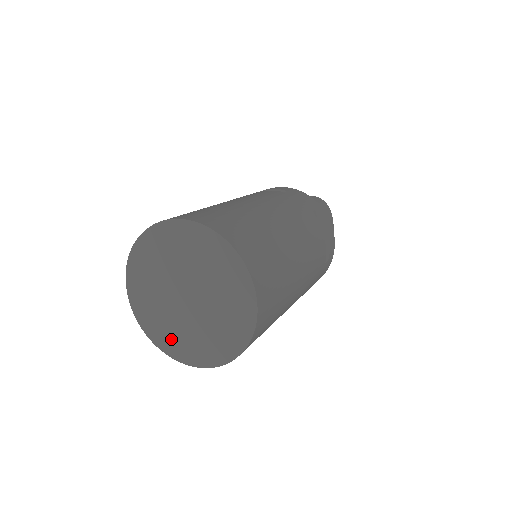
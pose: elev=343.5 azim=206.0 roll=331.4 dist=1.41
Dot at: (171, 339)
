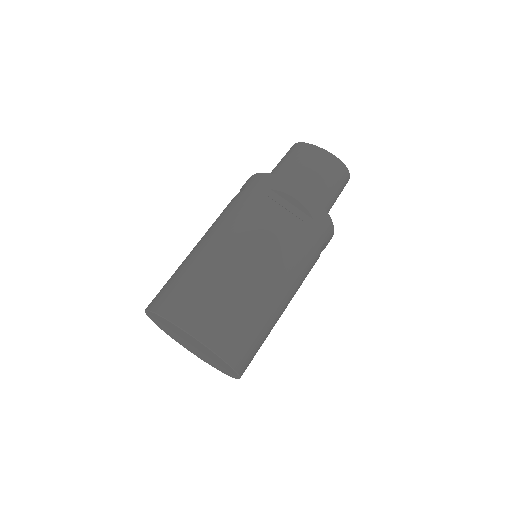
Dot at: (170, 334)
